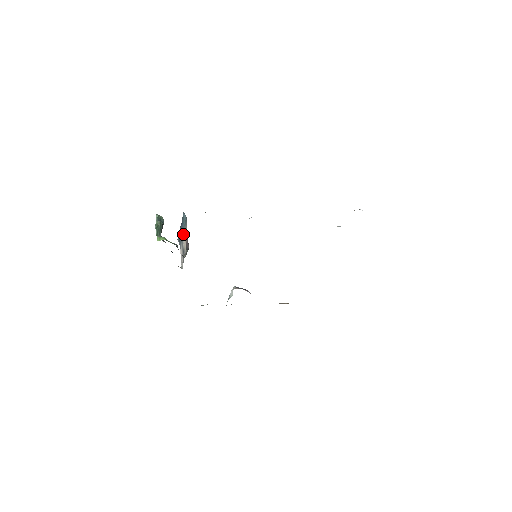
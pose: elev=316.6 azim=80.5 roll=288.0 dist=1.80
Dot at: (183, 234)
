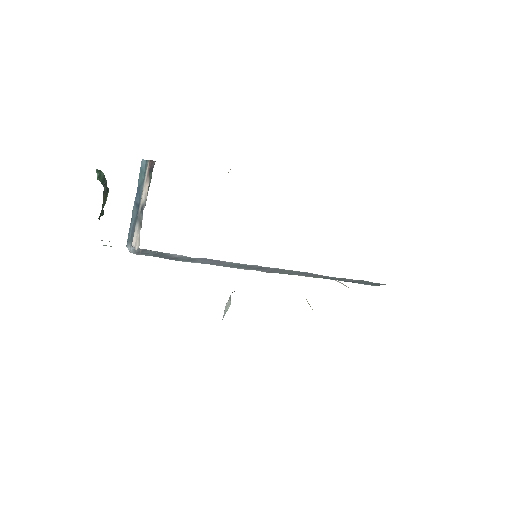
Dot at: (140, 200)
